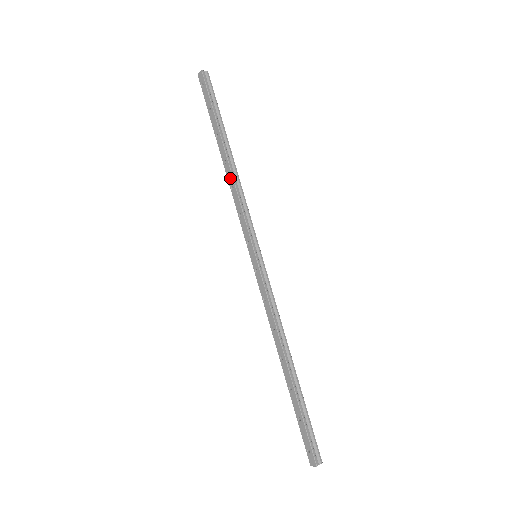
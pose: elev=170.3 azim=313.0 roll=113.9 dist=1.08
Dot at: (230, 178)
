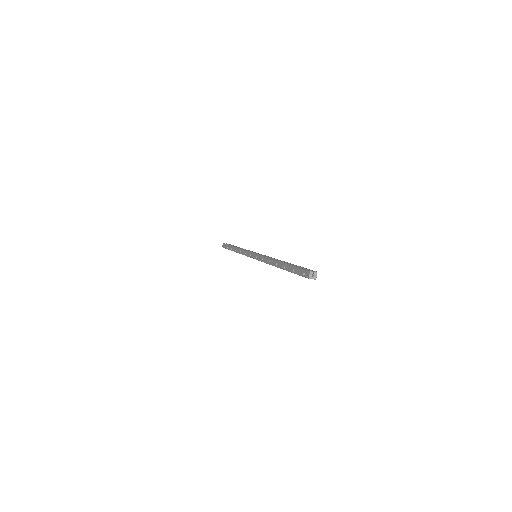
Dot at: (238, 251)
